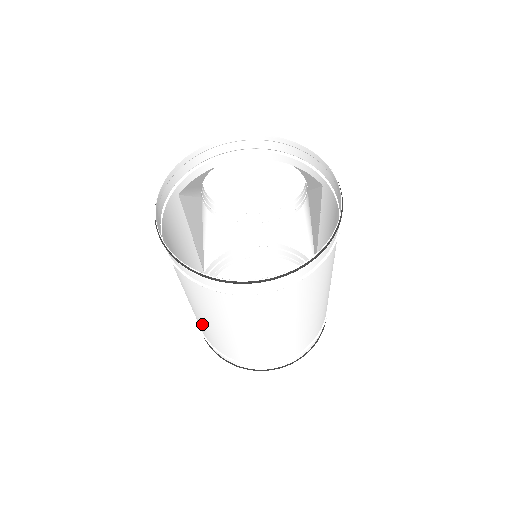
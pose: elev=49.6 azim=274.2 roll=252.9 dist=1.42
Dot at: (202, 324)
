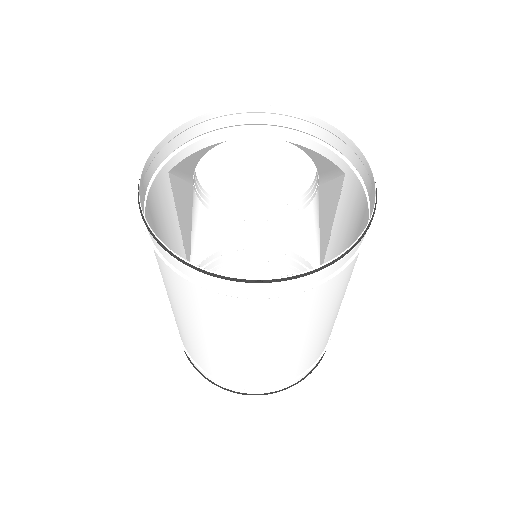
Dot at: (185, 335)
